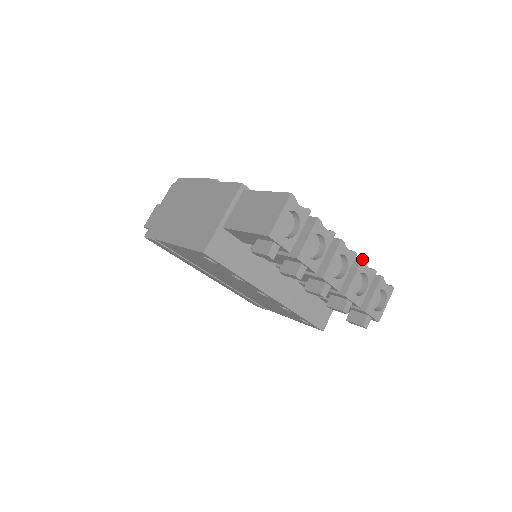
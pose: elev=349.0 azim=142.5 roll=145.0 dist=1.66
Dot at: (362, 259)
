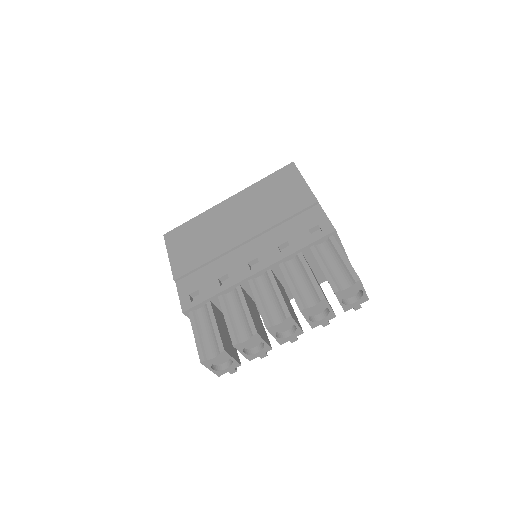
Dot at: (300, 311)
